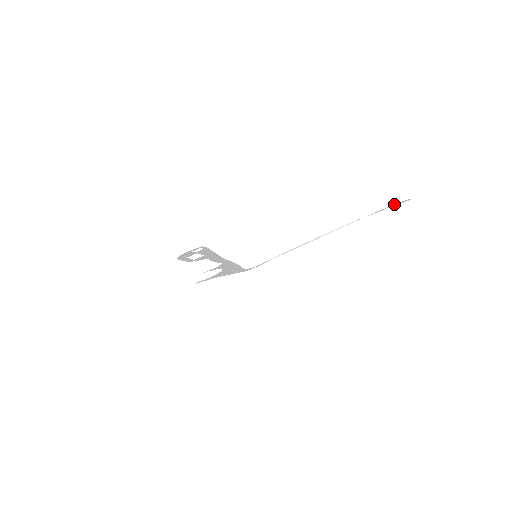
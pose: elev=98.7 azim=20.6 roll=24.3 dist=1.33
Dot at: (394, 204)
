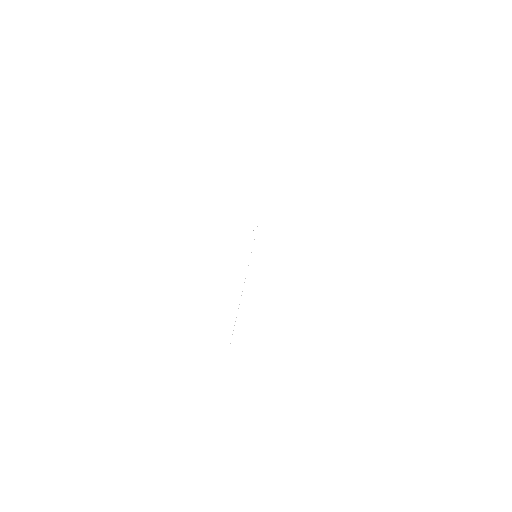
Dot at: occluded
